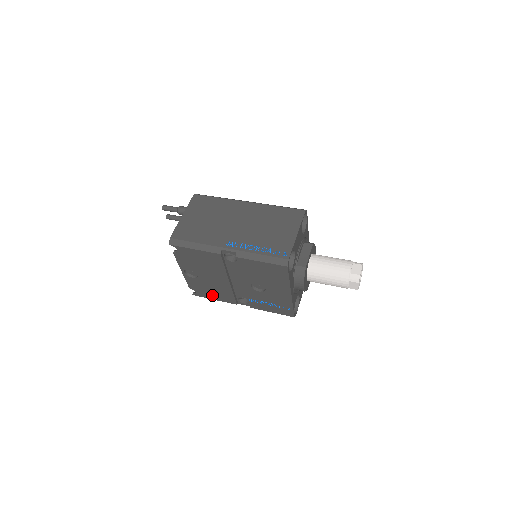
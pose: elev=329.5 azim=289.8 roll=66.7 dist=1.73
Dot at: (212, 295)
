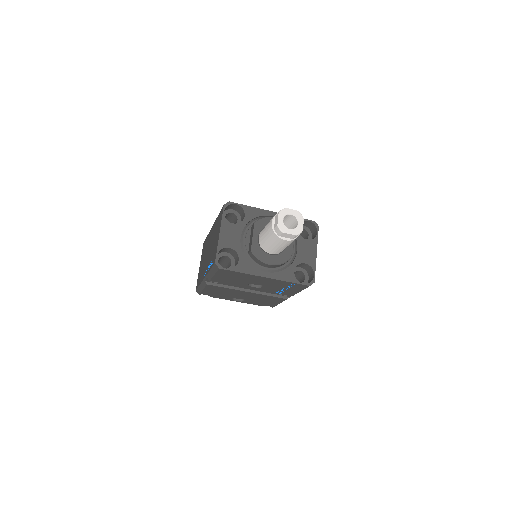
Dot at: (272, 302)
